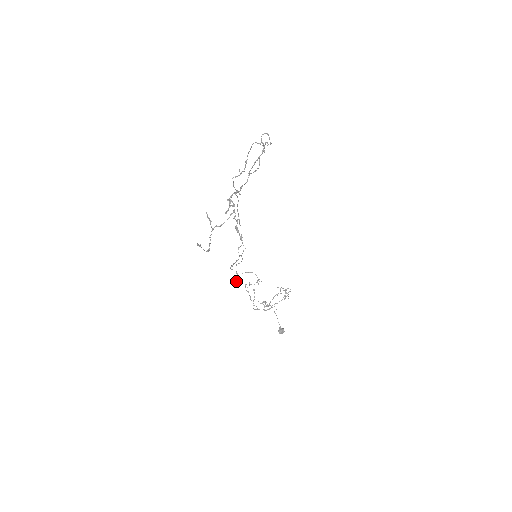
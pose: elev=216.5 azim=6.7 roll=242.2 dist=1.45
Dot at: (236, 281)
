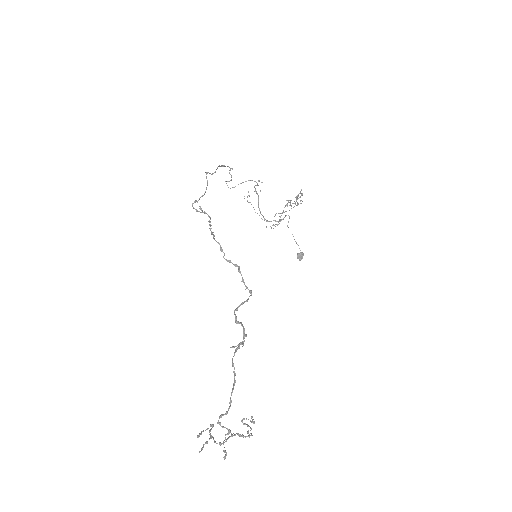
Dot at: (252, 421)
